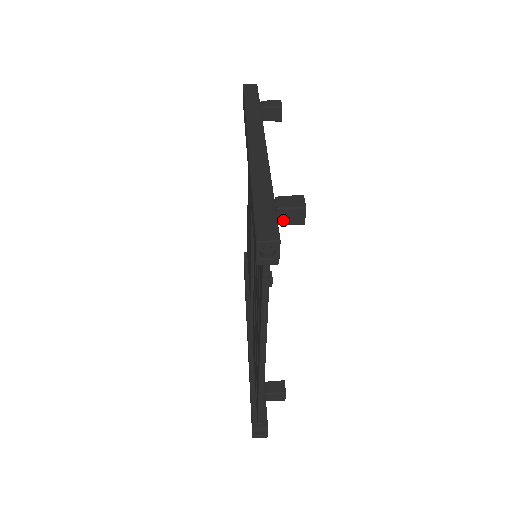
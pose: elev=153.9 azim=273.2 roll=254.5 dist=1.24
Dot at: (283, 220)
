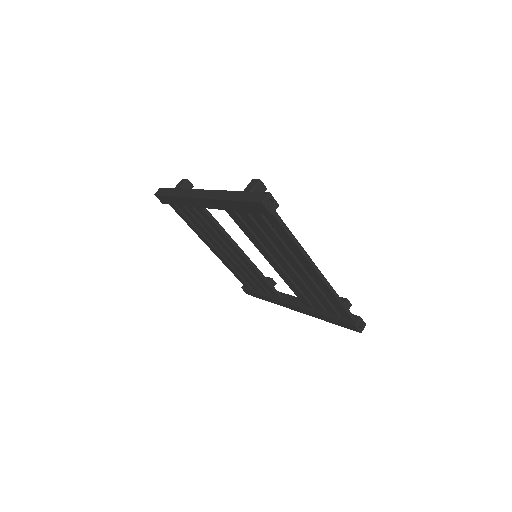
Dot at: occluded
